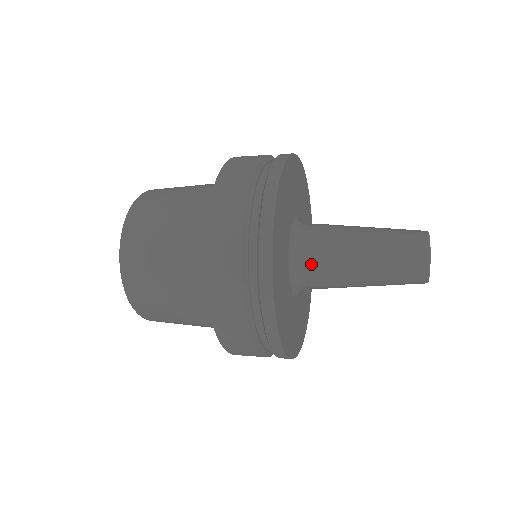
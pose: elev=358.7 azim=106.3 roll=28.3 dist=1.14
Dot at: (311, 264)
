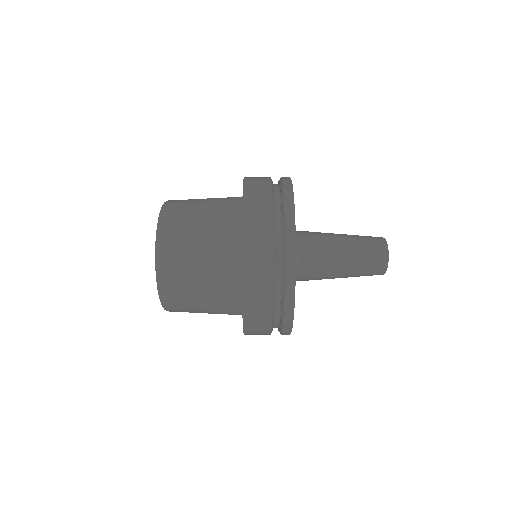
Dot at: (306, 275)
